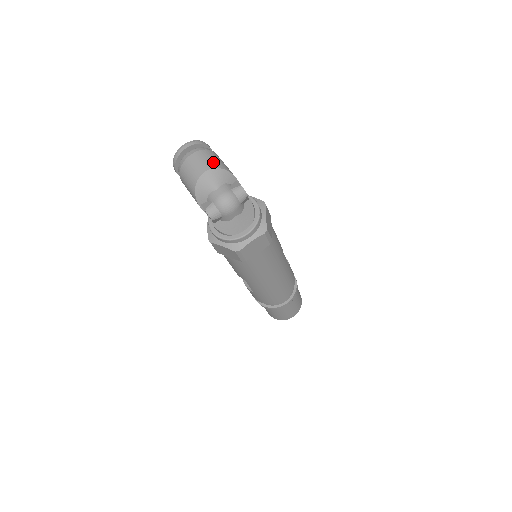
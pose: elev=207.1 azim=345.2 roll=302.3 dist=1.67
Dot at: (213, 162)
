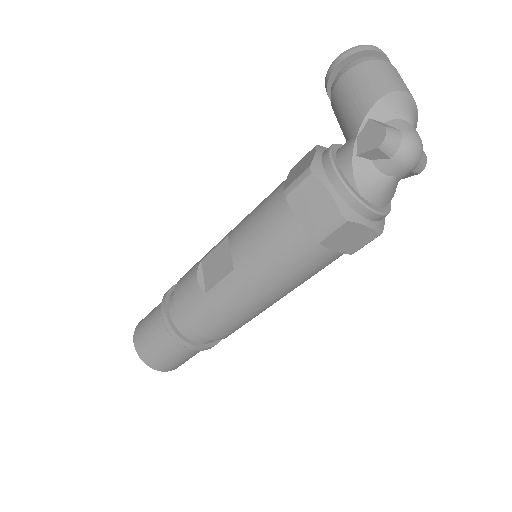
Dot at: occluded
